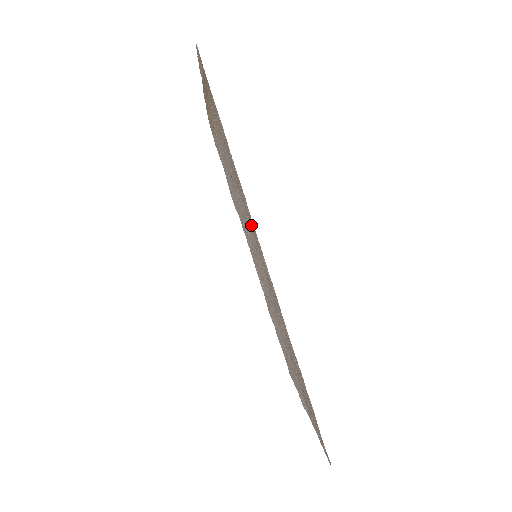
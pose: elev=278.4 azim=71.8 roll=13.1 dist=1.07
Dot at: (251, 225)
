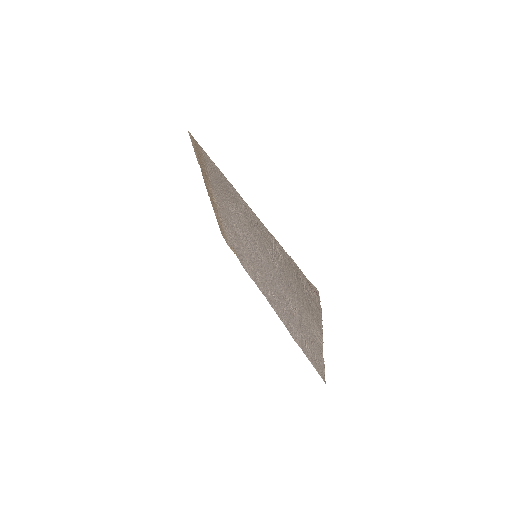
Dot at: (234, 198)
